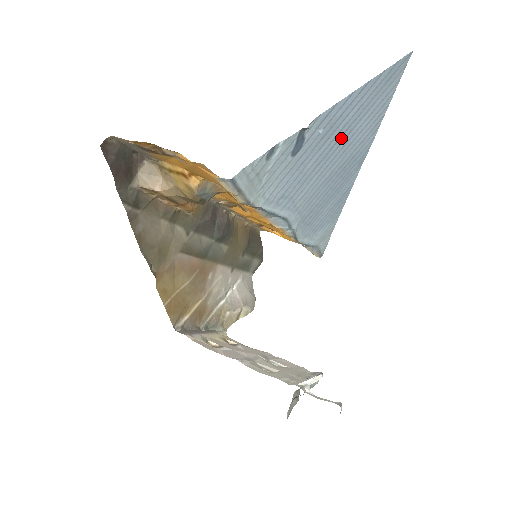
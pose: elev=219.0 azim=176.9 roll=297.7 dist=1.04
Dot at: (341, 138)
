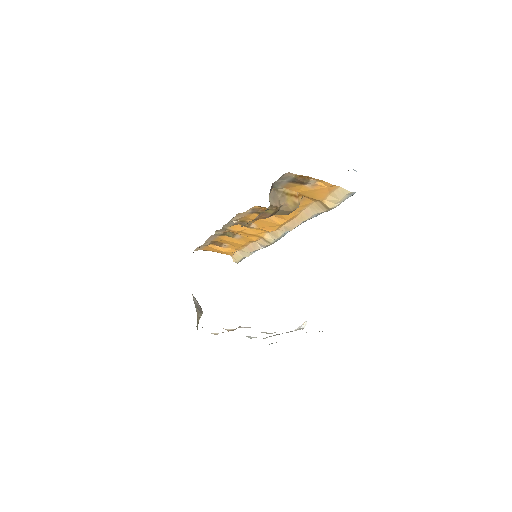
Dot at: occluded
